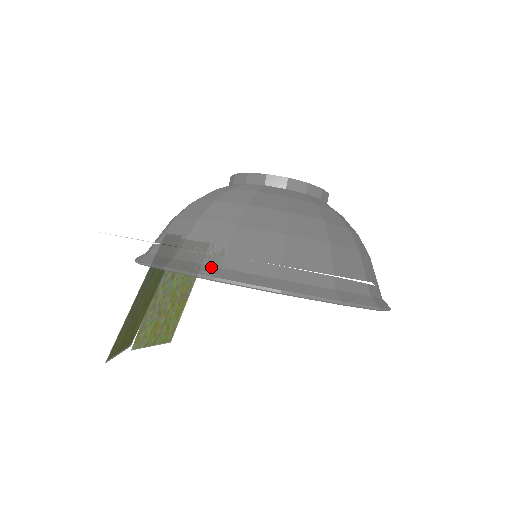
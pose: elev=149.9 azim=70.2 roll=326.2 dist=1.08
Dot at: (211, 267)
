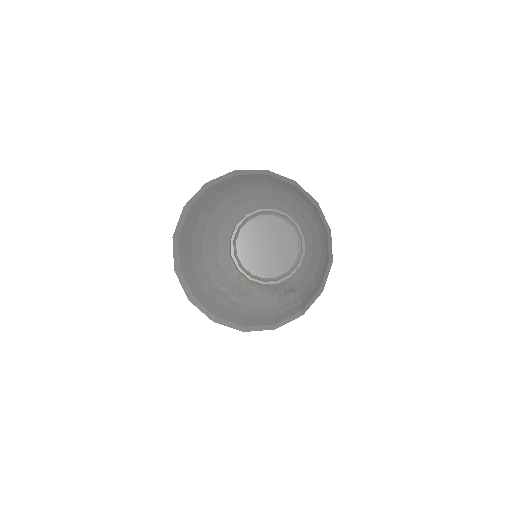
Dot at: (297, 314)
